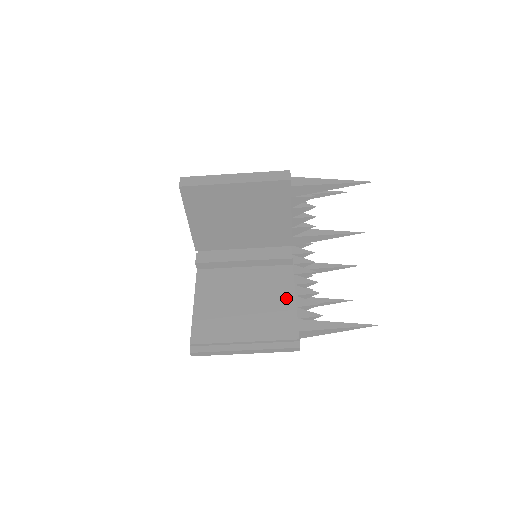
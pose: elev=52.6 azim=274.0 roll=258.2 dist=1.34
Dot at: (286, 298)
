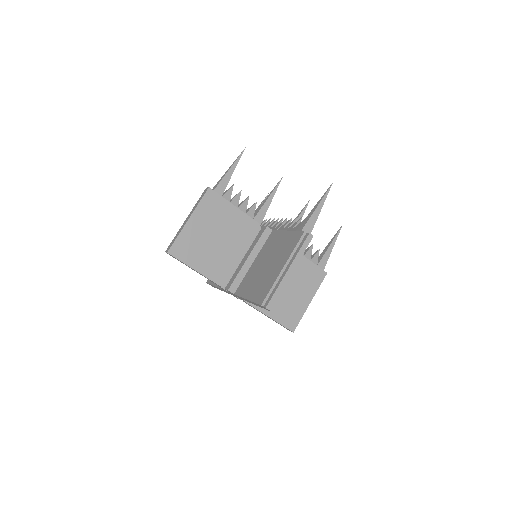
Dot at: (283, 237)
